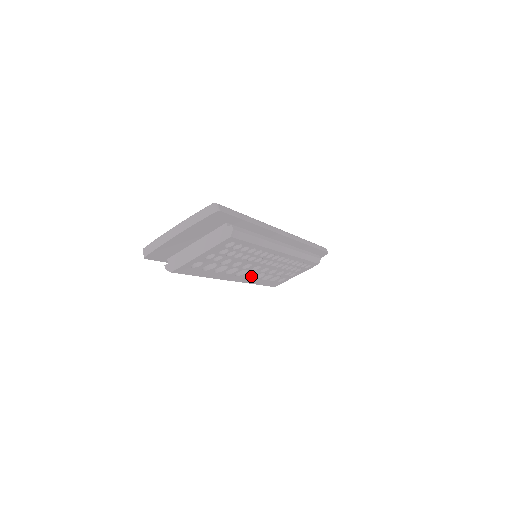
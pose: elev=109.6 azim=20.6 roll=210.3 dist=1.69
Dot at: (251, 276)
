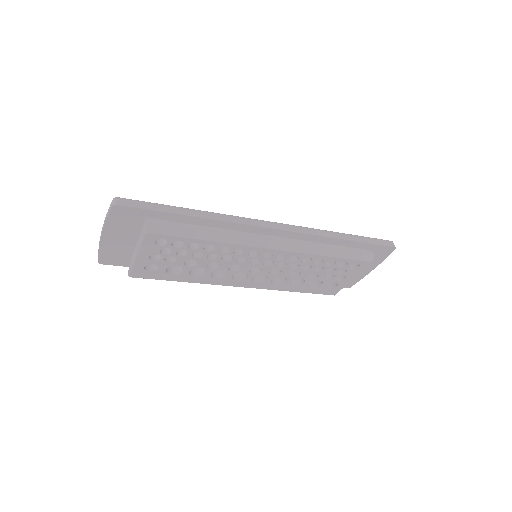
Dot at: (265, 281)
